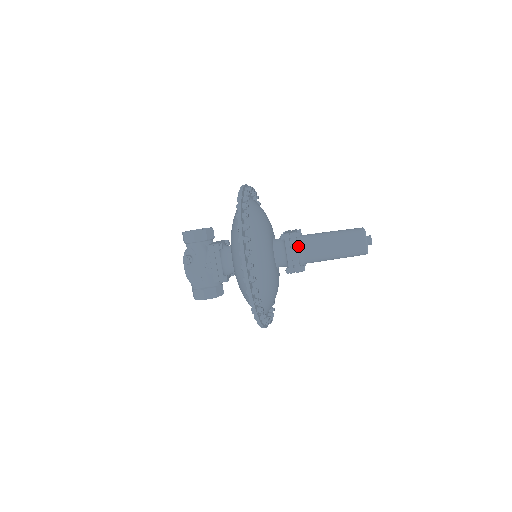
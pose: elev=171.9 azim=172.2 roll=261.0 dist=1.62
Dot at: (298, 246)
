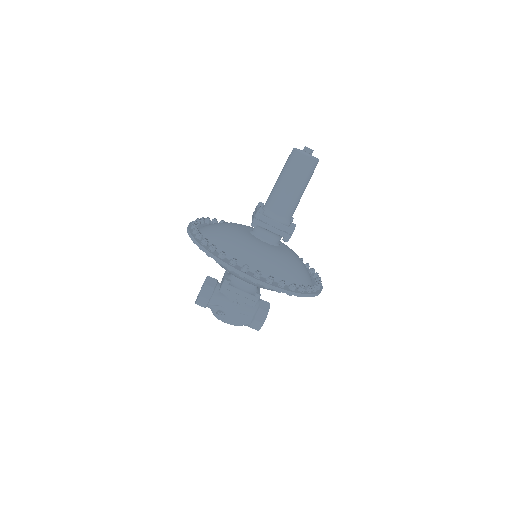
Dot at: (271, 217)
